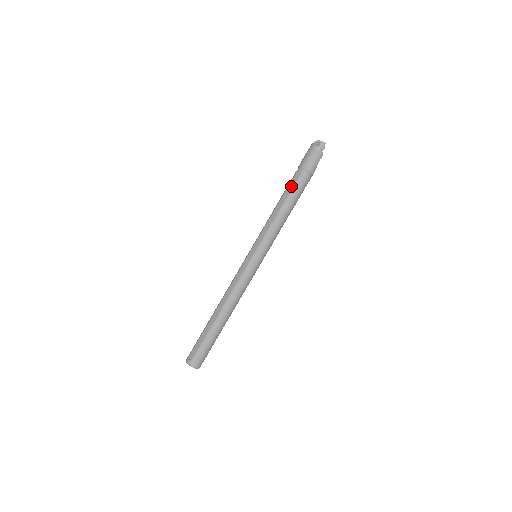
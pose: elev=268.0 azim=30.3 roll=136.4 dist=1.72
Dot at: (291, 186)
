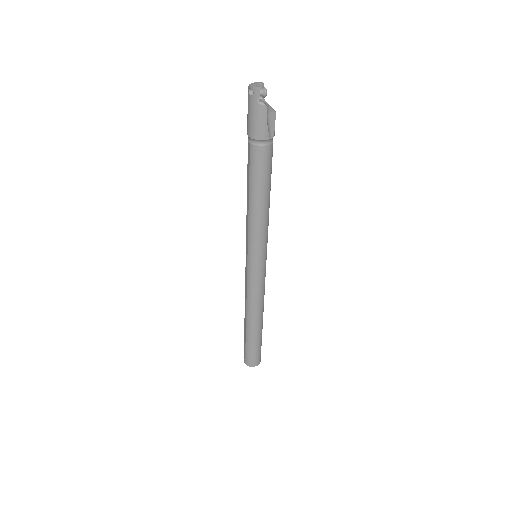
Dot at: (248, 166)
